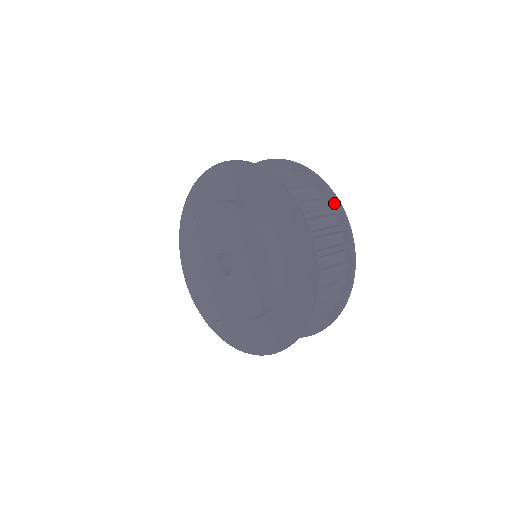
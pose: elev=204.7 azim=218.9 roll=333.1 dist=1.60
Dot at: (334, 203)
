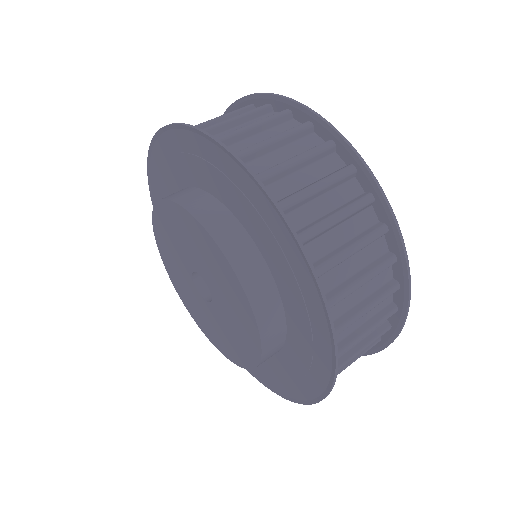
Dot at: occluded
